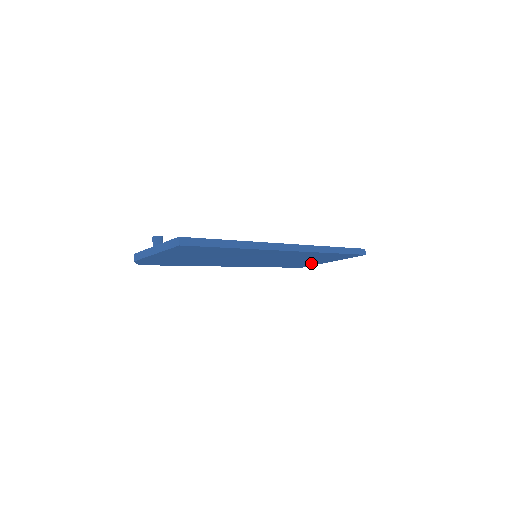
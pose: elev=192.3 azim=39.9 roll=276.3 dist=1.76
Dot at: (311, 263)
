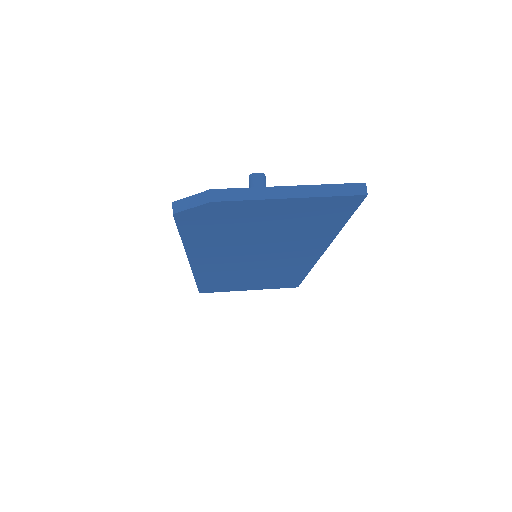
Dot at: (234, 287)
